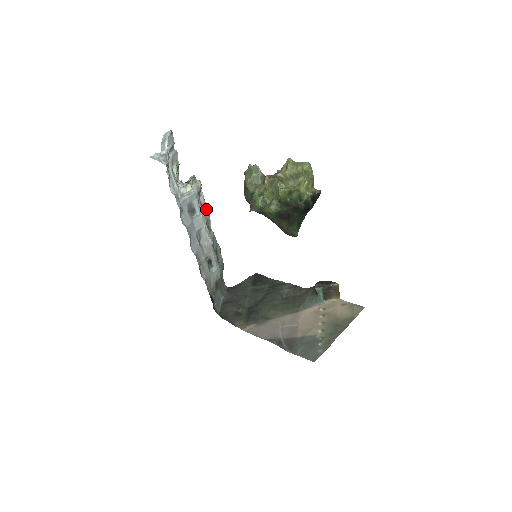
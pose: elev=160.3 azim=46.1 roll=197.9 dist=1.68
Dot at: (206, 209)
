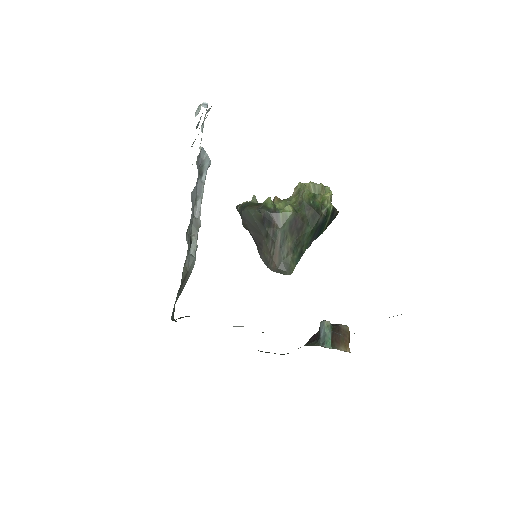
Dot at: occluded
